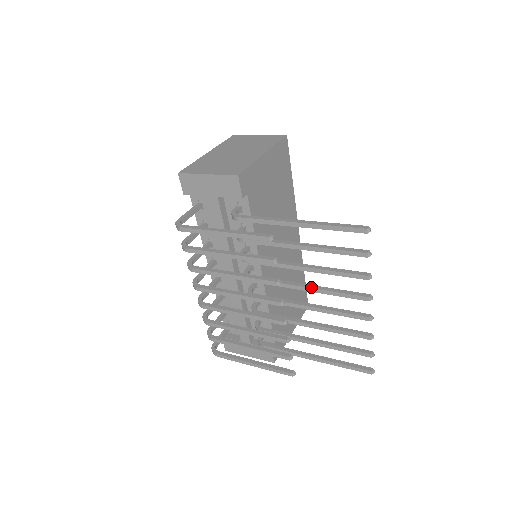
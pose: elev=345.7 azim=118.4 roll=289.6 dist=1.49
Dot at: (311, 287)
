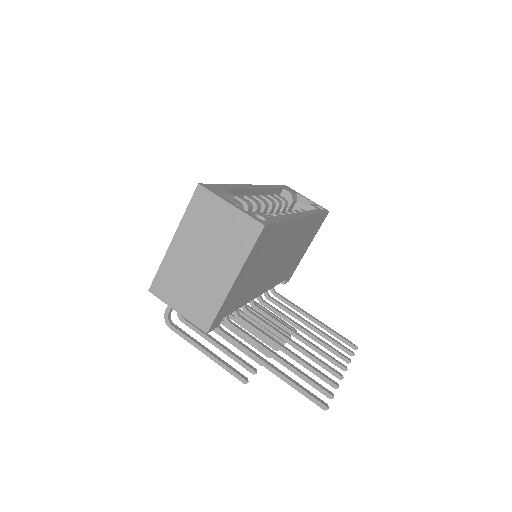
Dot at: (296, 348)
